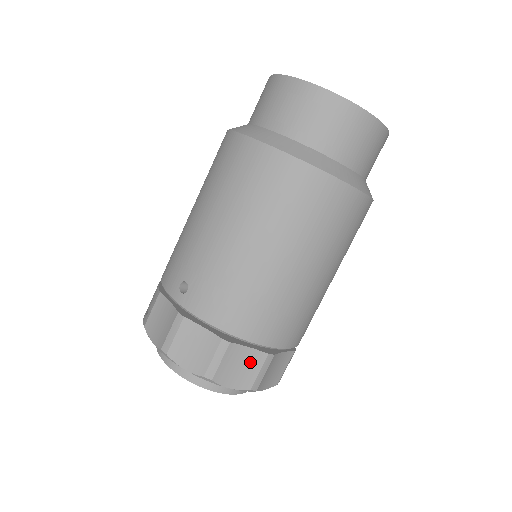
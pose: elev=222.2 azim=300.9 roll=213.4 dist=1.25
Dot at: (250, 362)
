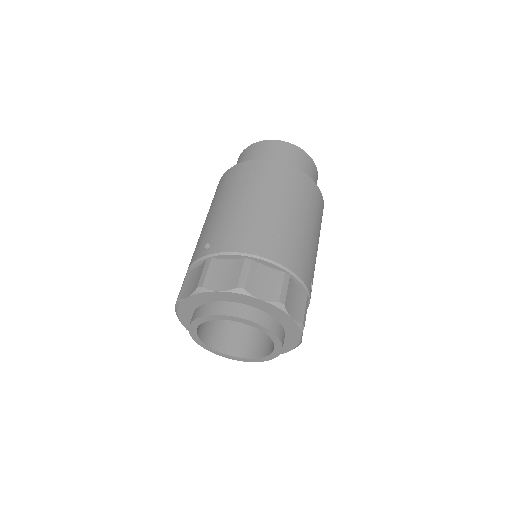
Dot at: (272, 279)
